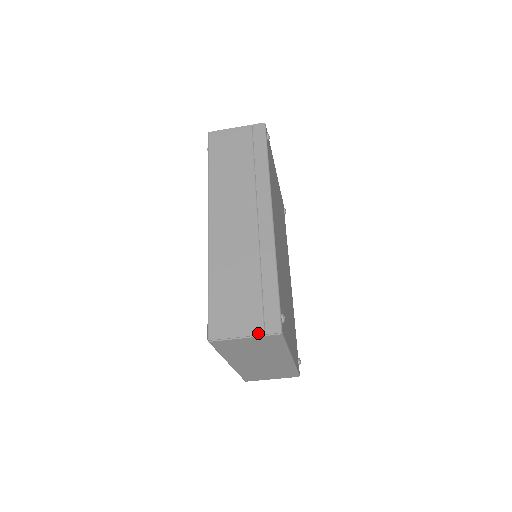
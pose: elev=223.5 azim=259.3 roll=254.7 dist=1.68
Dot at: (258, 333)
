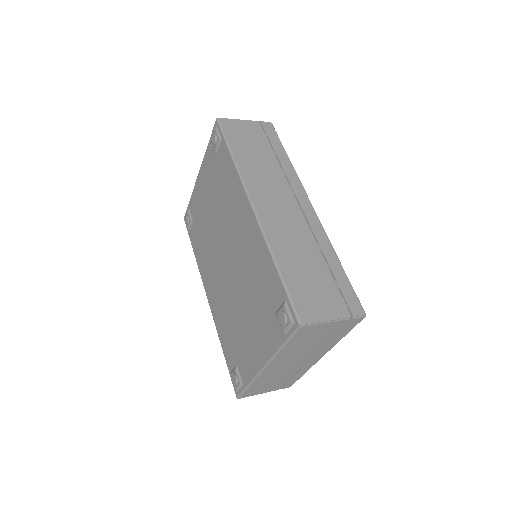
Dot at: (347, 316)
